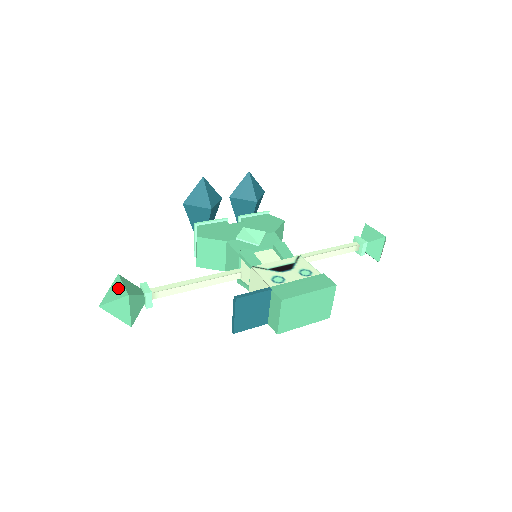
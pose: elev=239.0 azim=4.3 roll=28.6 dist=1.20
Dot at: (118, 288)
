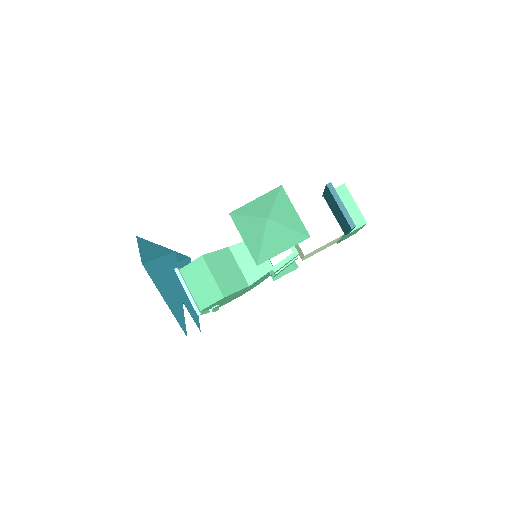
Dot at: (256, 202)
